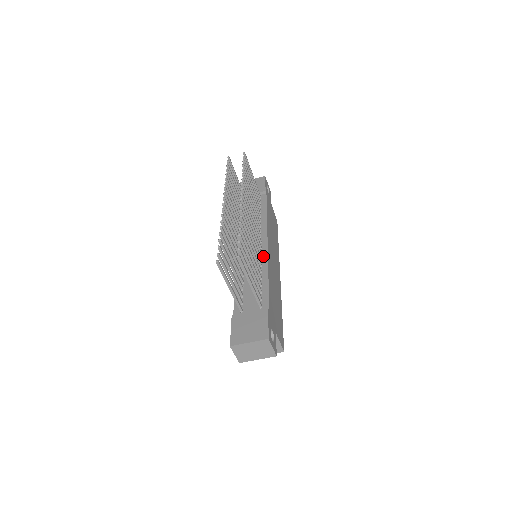
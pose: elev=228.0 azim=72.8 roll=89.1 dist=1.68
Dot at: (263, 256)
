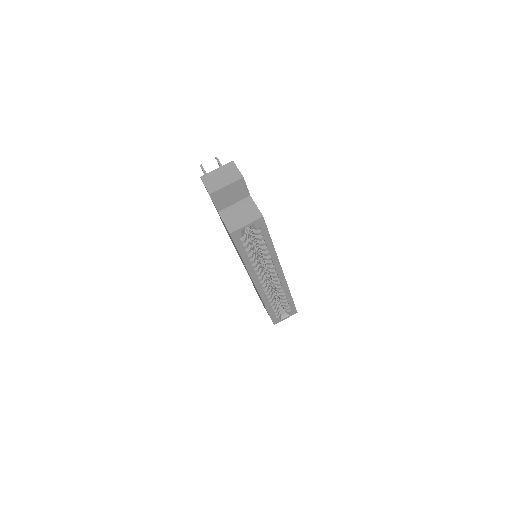
Dot at: occluded
